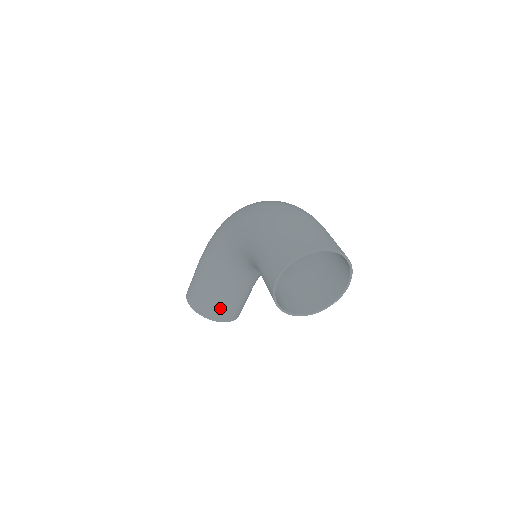
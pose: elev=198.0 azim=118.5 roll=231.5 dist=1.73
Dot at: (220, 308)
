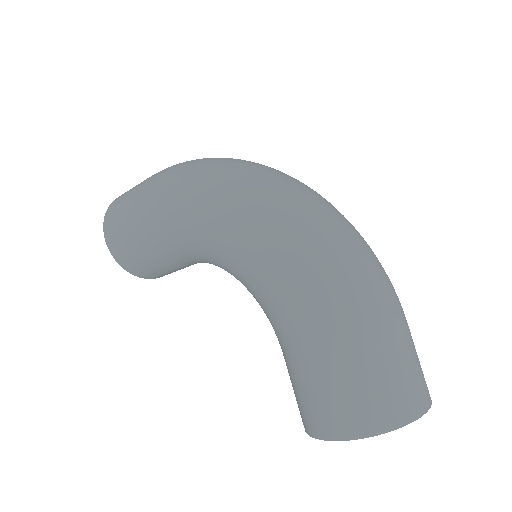
Dot at: (163, 272)
